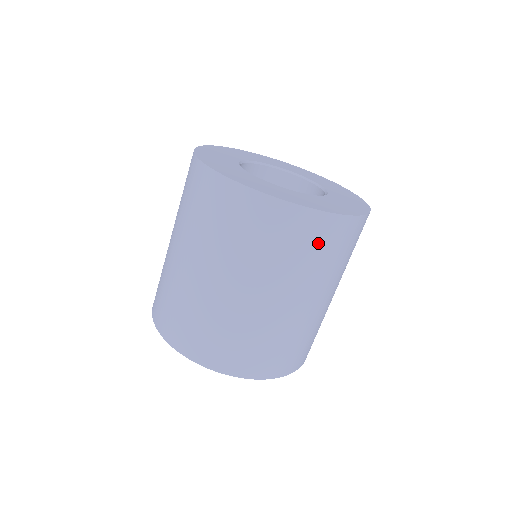
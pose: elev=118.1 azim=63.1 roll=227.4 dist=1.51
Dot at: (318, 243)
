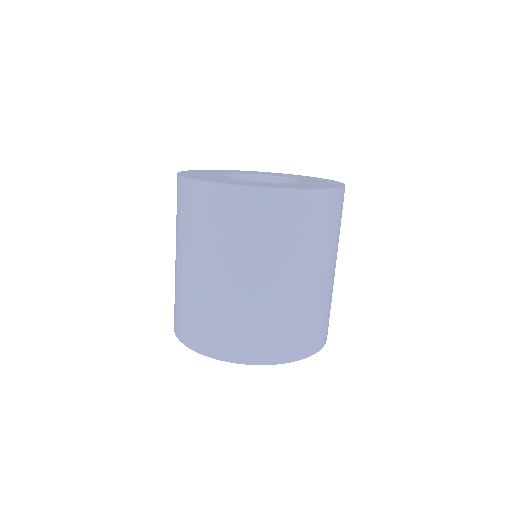
Dot at: (337, 215)
